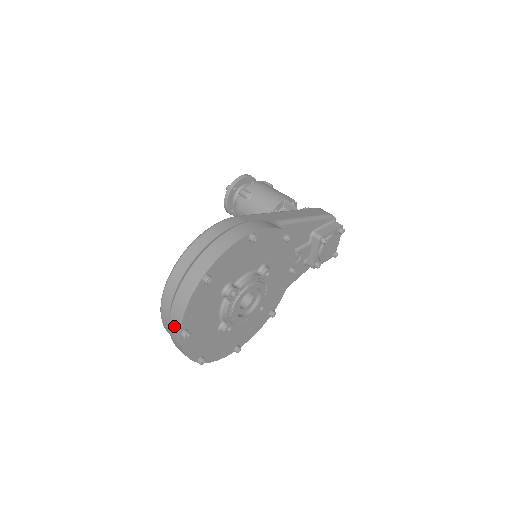
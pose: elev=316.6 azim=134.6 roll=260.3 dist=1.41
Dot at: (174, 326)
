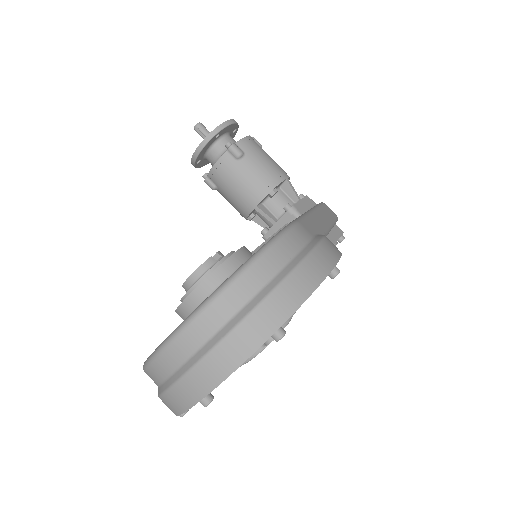
Dot at: (192, 386)
